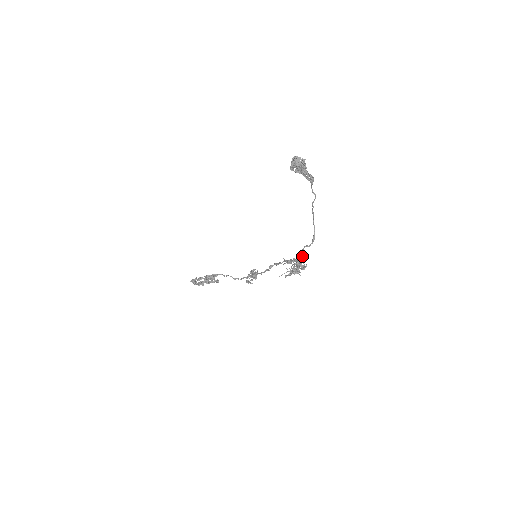
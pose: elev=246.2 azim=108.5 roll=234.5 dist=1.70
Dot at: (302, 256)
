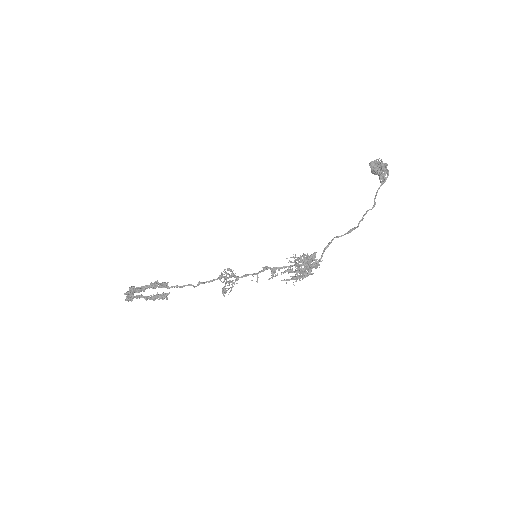
Dot at: (320, 258)
